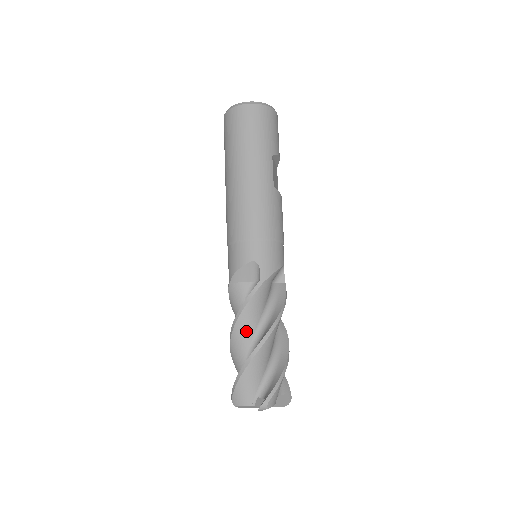
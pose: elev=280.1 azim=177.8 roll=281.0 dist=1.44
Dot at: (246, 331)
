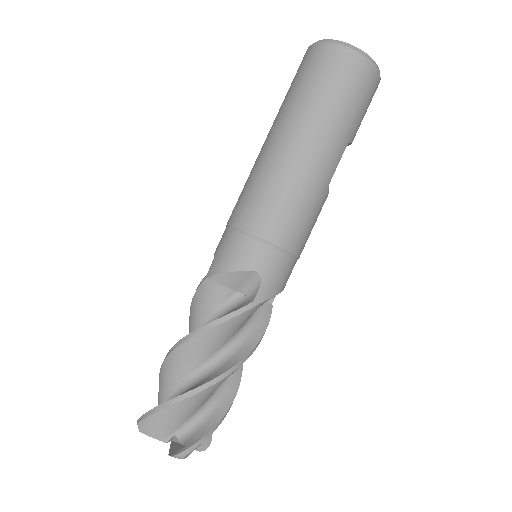
Dot at: (201, 352)
